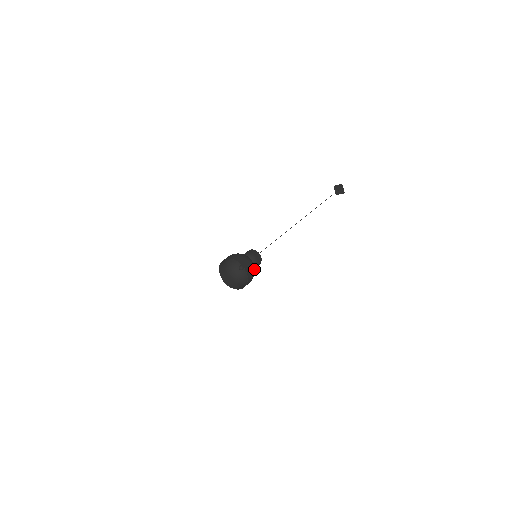
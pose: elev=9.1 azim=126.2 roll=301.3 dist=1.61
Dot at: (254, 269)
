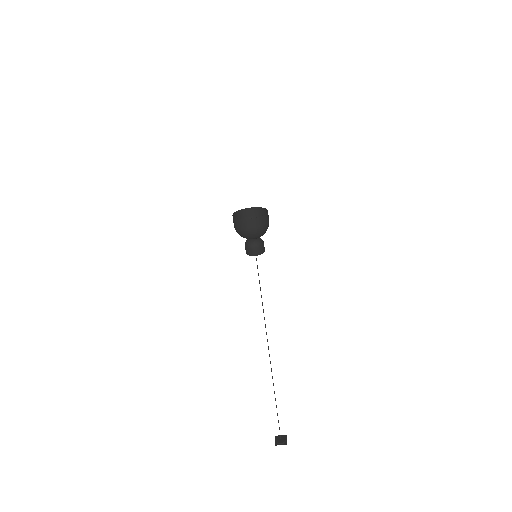
Dot at: occluded
